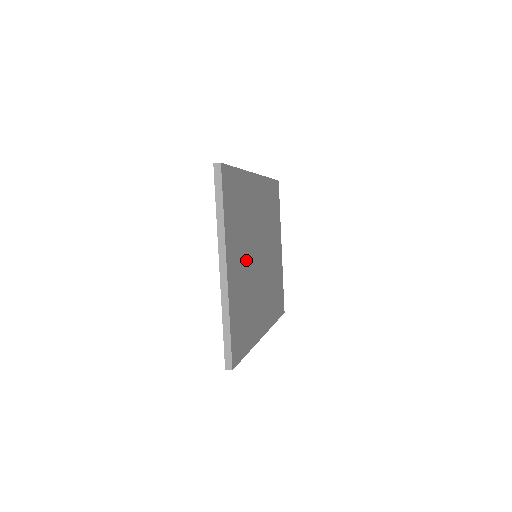
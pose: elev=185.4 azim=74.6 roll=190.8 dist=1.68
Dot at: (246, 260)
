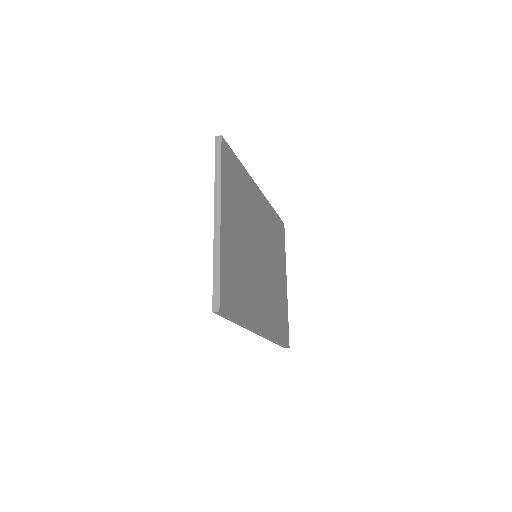
Dot at: (243, 239)
